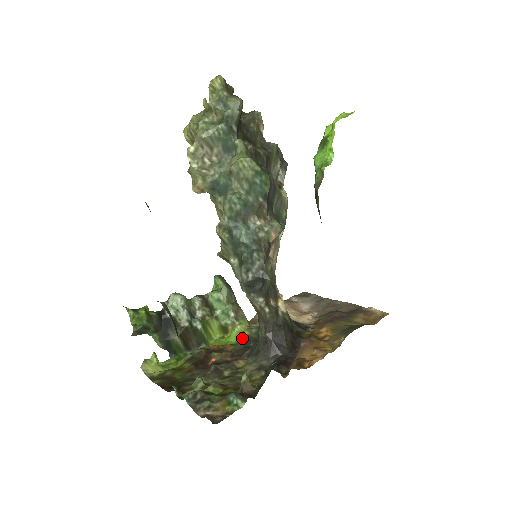
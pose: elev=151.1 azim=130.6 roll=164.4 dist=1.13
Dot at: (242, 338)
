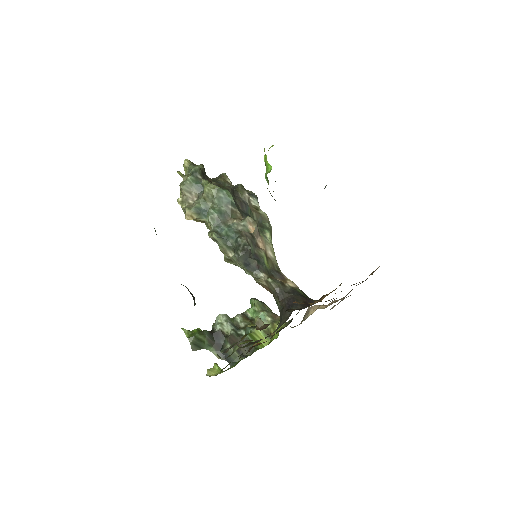
Dot at: occluded
